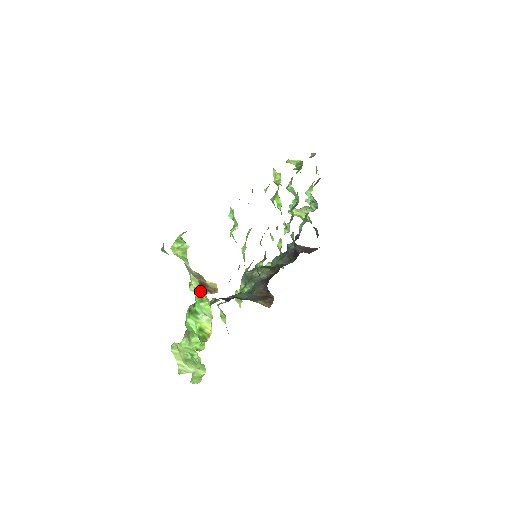
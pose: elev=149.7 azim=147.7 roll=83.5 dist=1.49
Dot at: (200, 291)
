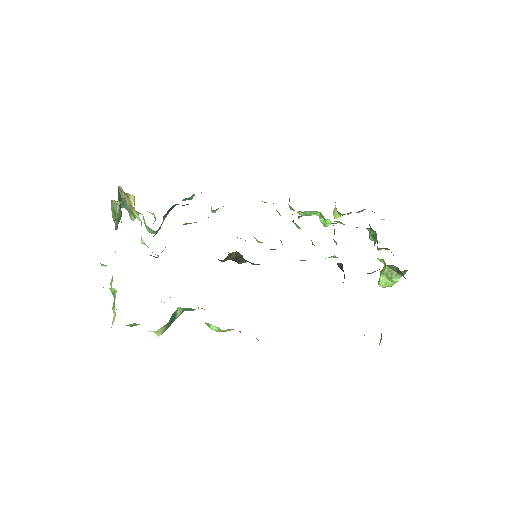
Dot at: occluded
